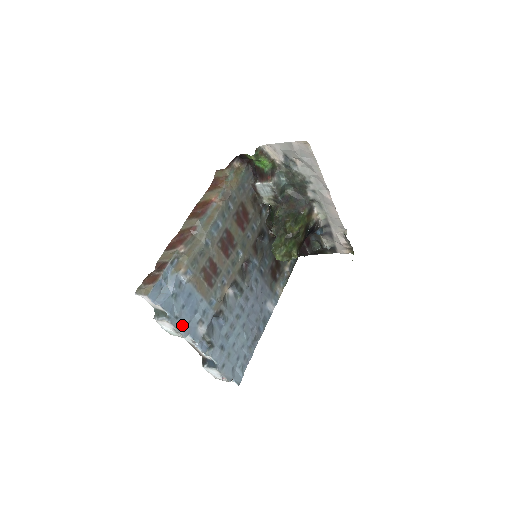
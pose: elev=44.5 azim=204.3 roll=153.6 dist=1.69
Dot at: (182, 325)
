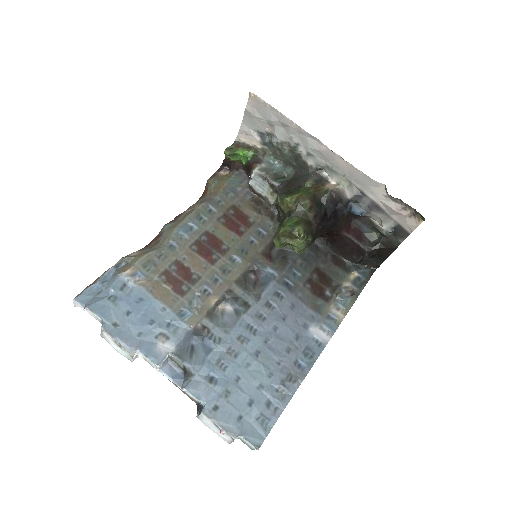
Dot at: (126, 336)
